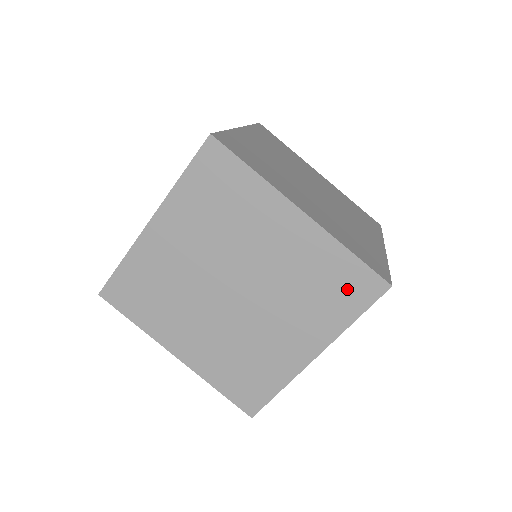
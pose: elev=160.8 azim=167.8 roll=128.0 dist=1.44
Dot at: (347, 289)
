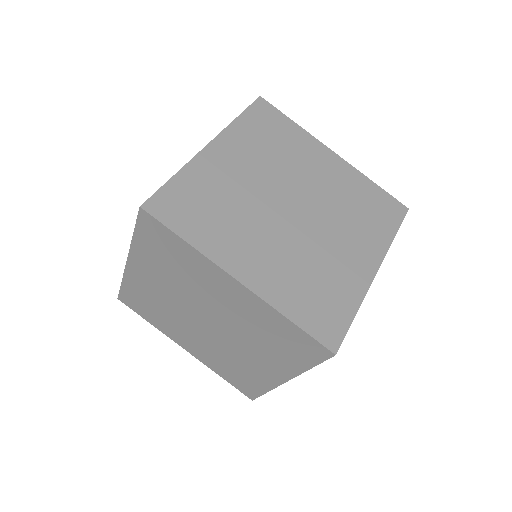
Dot at: (296, 346)
